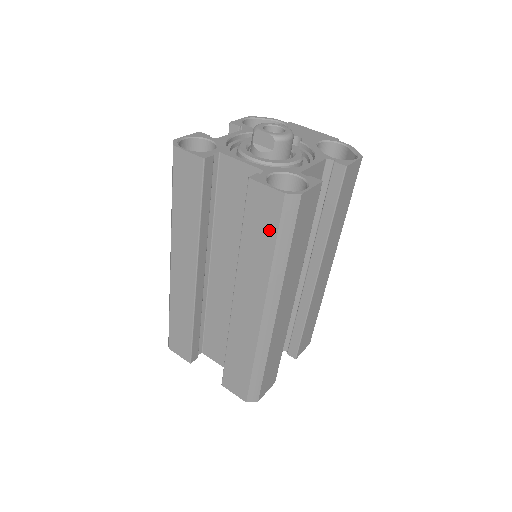
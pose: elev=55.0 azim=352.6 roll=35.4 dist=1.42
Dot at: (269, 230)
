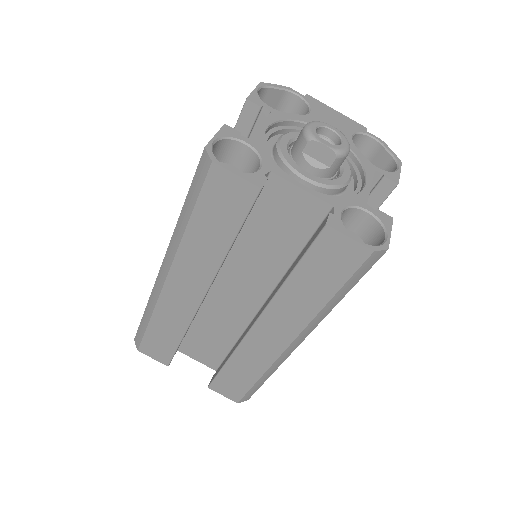
Dot at: (334, 278)
